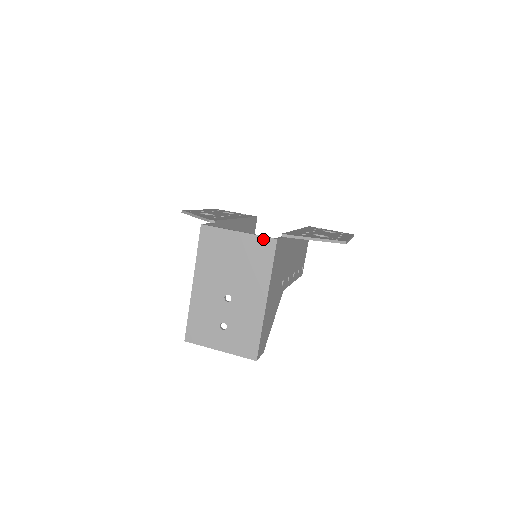
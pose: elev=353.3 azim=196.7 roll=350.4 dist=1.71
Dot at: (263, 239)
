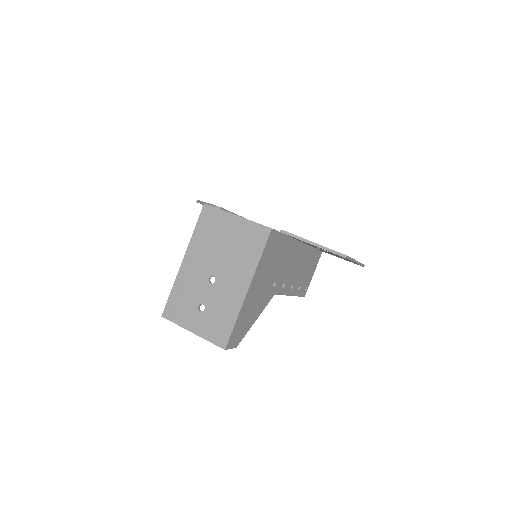
Dot at: (258, 226)
